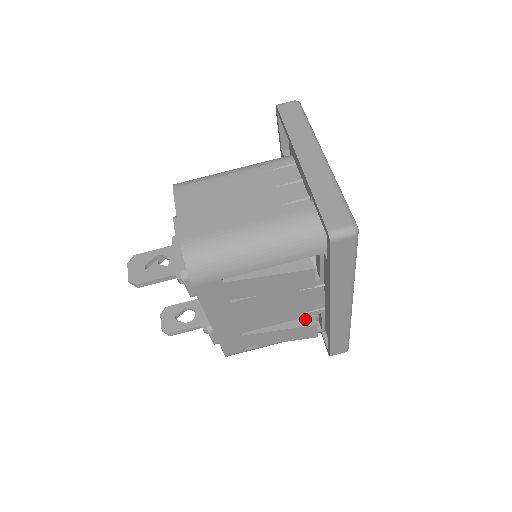
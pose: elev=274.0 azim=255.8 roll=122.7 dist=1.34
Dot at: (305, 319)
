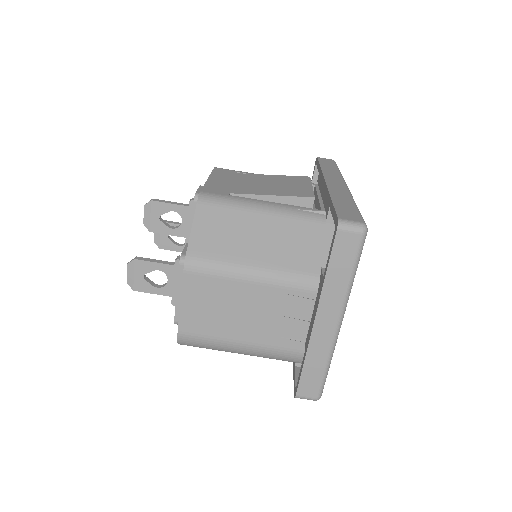
Dot at: occluded
